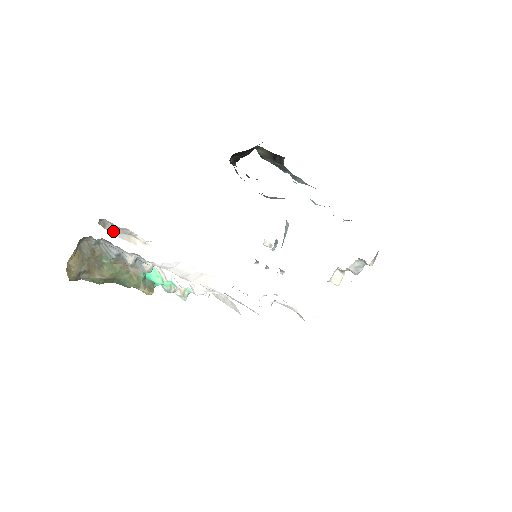
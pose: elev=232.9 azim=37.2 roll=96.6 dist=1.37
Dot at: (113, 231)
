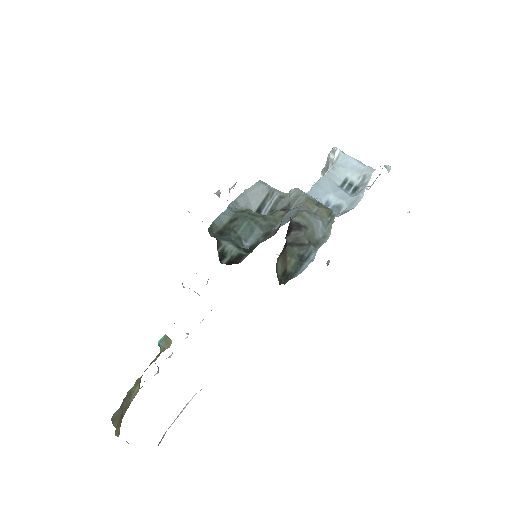
Dot at: occluded
